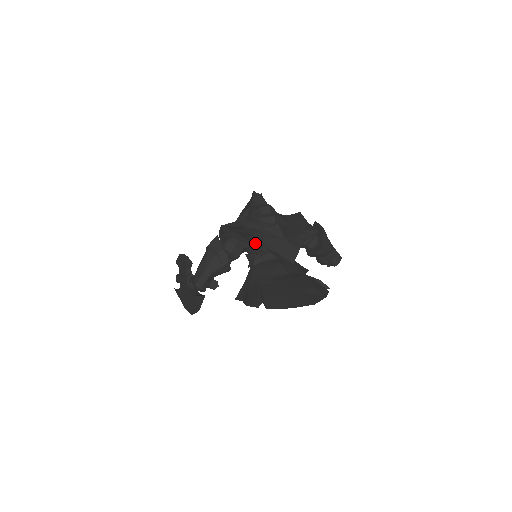
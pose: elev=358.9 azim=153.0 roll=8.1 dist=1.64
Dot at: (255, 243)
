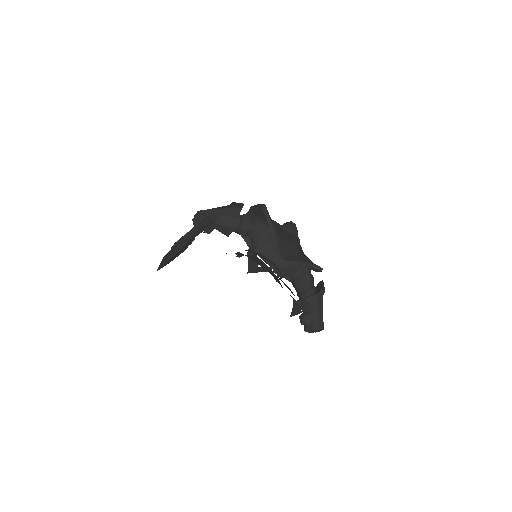
Dot at: (270, 220)
